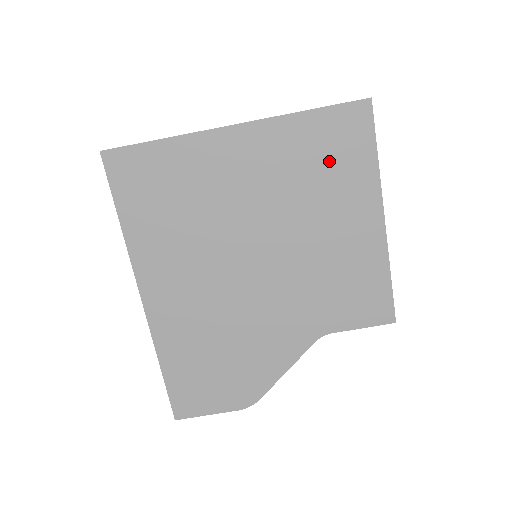
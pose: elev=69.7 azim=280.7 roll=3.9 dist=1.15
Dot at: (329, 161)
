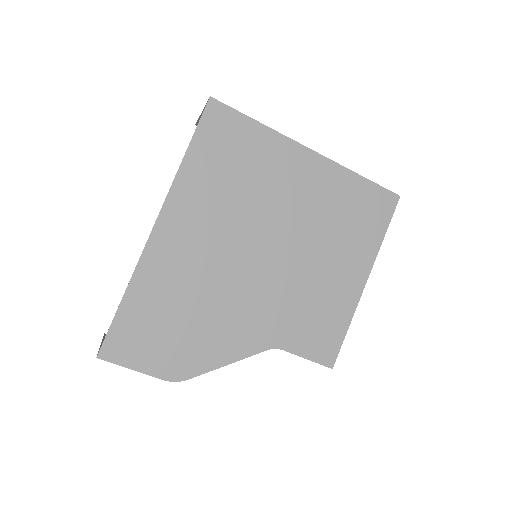
Dot at: (355, 217)
